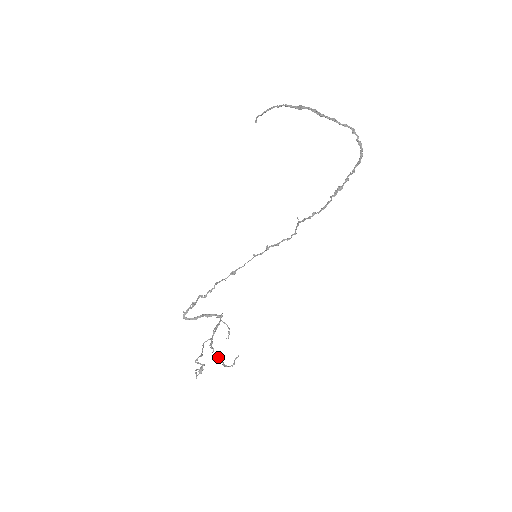
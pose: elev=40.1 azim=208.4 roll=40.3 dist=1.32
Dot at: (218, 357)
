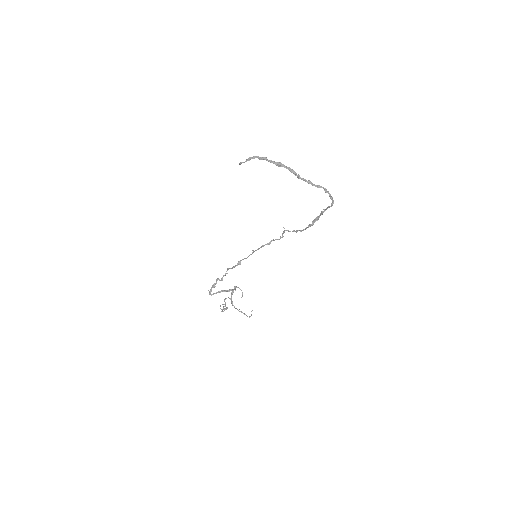
Dot at: occluded
